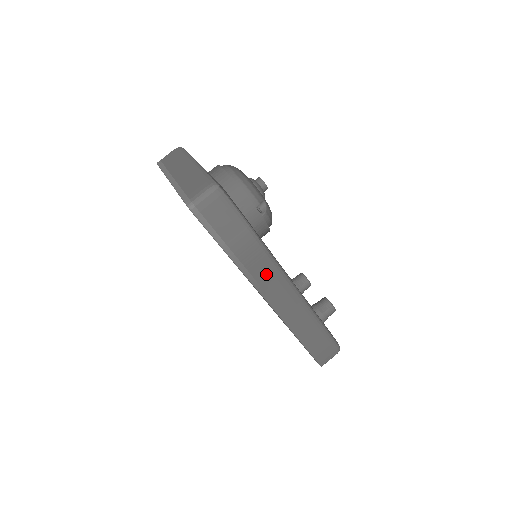
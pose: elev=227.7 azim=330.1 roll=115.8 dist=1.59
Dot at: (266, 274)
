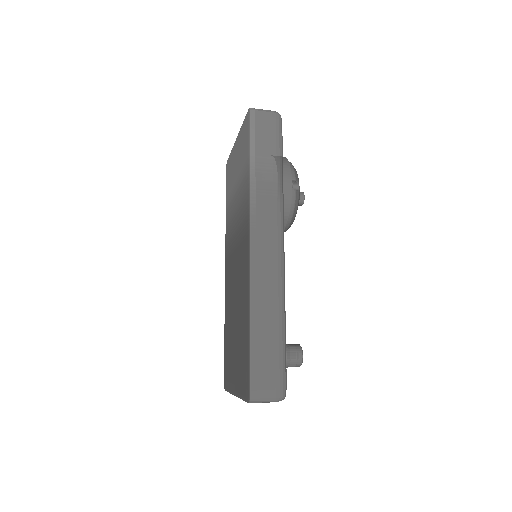
Dot at: (268, 214)
